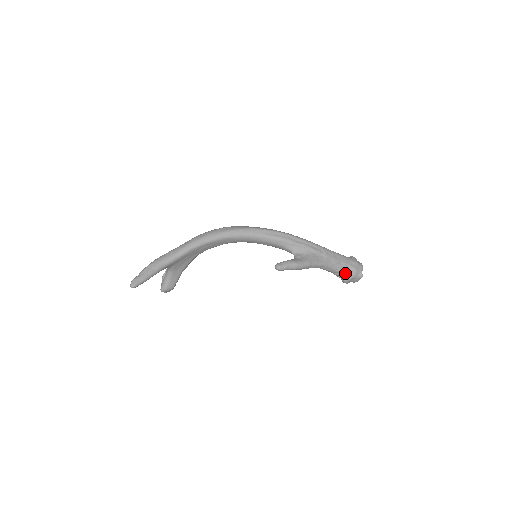
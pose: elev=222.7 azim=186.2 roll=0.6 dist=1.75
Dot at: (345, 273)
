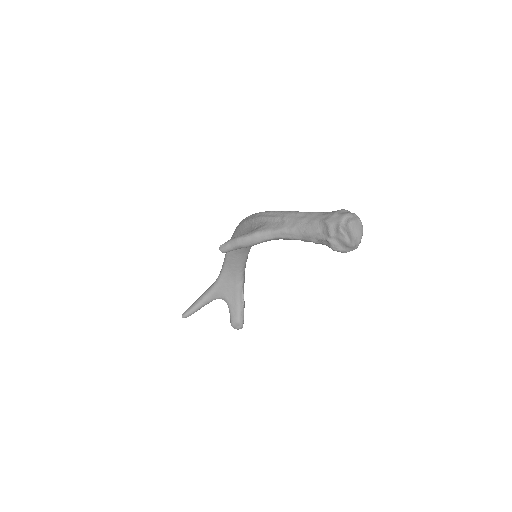
Dot at: (318, 234)
